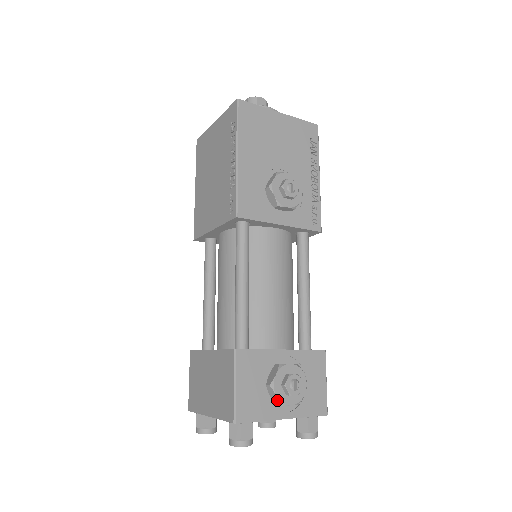
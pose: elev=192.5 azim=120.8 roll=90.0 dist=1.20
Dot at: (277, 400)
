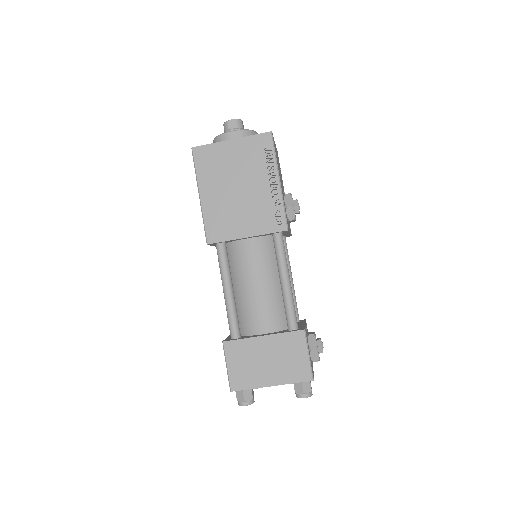
Dot at: (318, 358)
